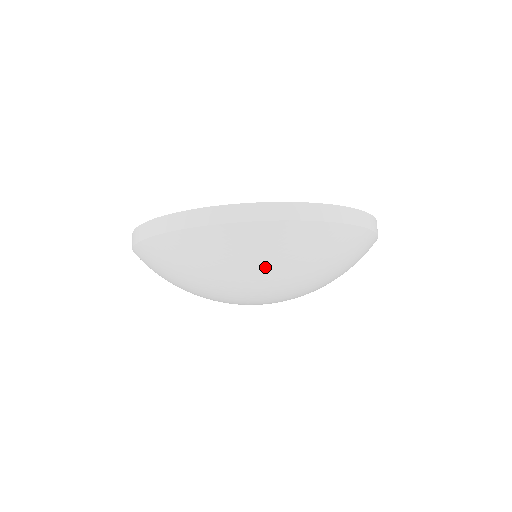
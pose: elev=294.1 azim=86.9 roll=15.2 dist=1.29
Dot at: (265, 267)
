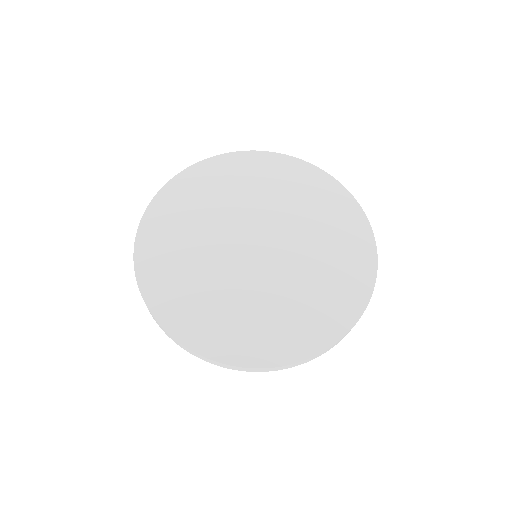
Dot at: occluded
